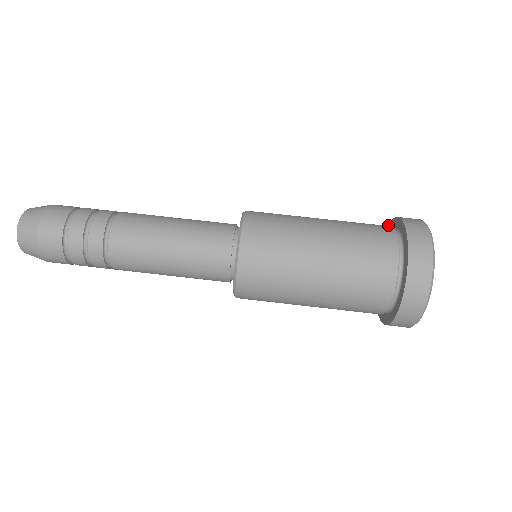
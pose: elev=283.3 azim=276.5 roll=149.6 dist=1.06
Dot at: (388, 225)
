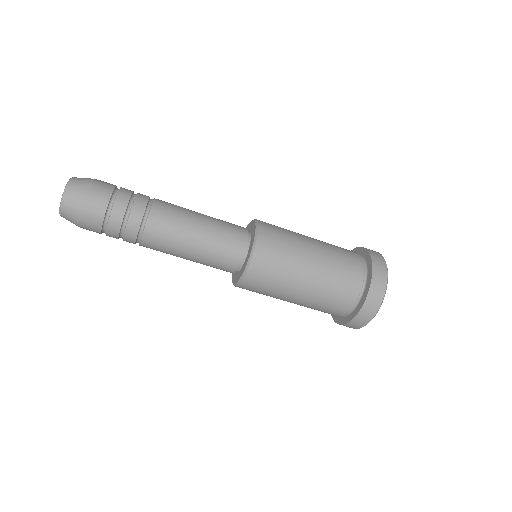
Dot at: (367, 251)
